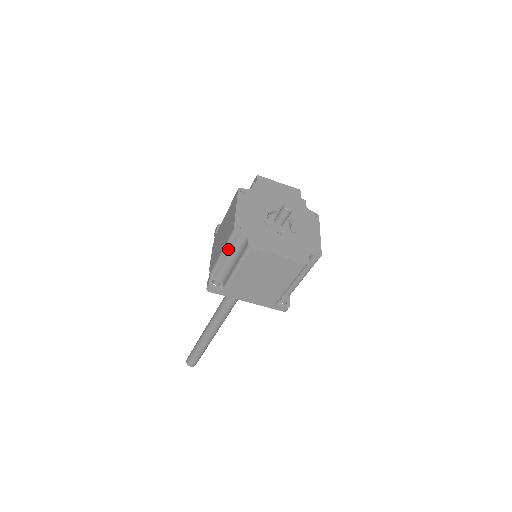
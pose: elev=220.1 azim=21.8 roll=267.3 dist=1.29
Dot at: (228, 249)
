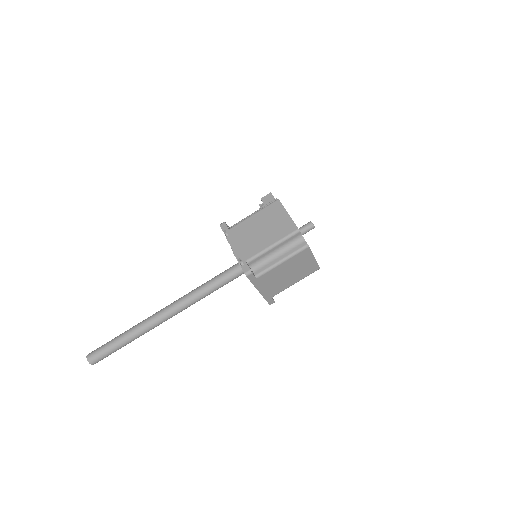
Dot at: (281, 244)
